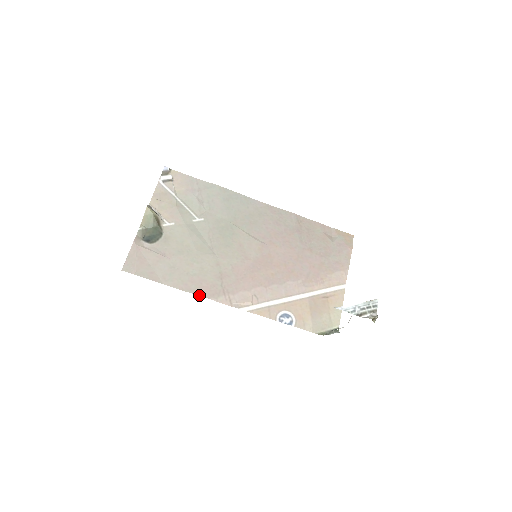
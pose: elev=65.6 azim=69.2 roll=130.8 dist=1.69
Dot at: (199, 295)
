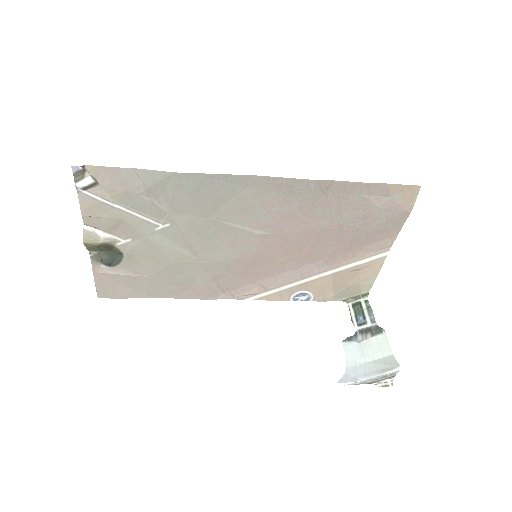
Dot at: occluded
